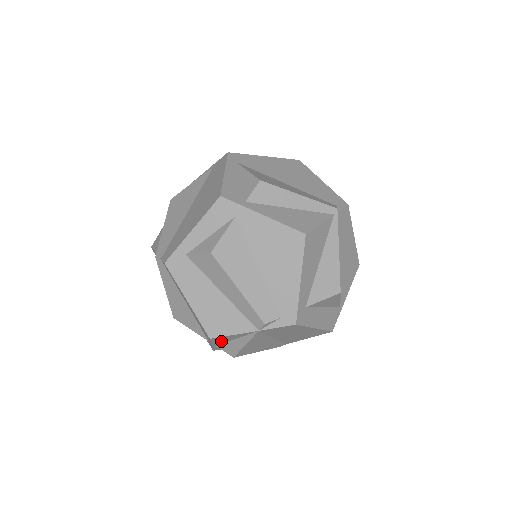
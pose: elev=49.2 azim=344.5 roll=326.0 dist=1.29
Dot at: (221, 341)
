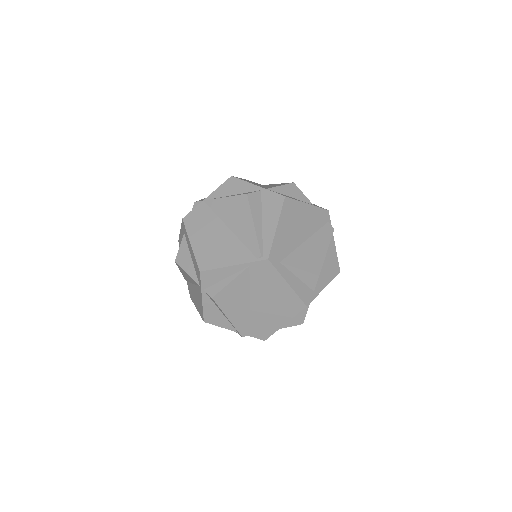
Dot at: occluded
